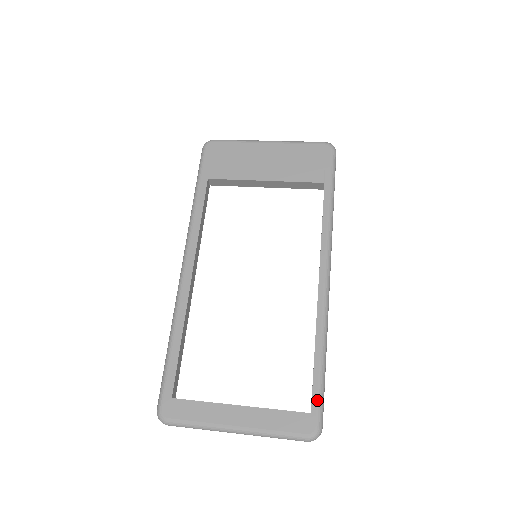
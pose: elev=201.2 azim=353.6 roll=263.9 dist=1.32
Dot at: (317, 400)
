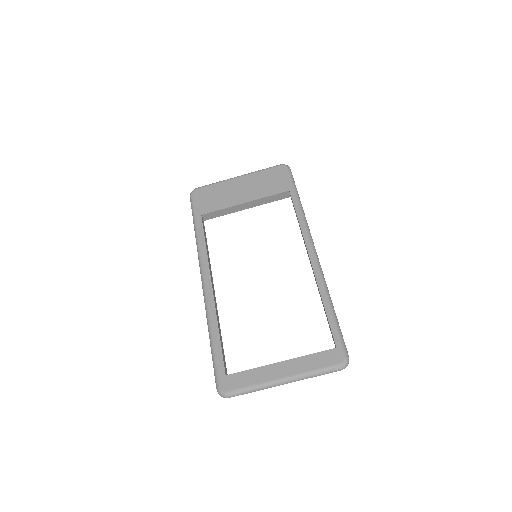
Dot at: (337, 337)
